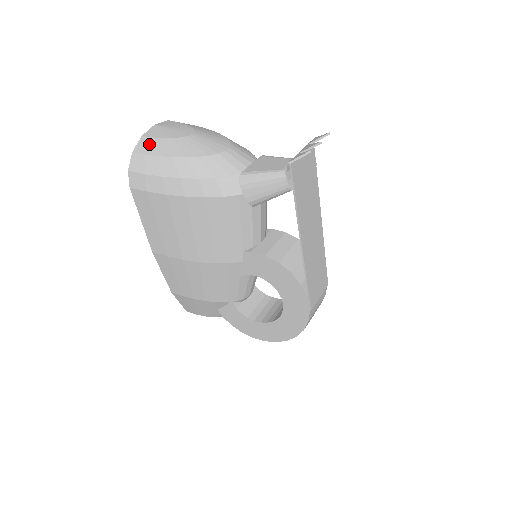
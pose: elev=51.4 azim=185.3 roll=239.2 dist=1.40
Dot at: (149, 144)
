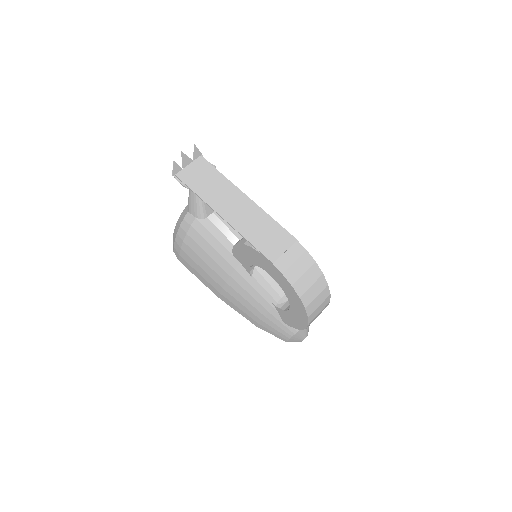
Dot at: occluded
